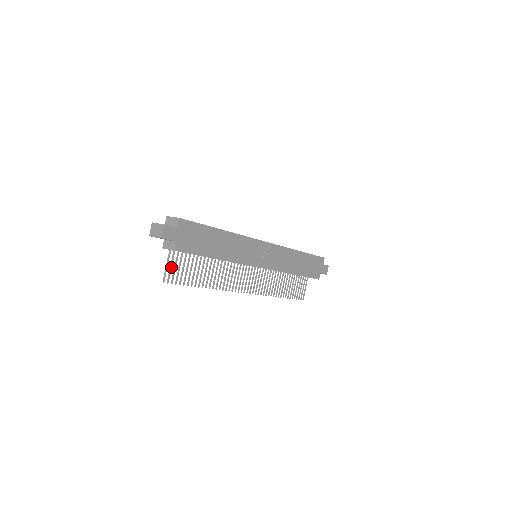
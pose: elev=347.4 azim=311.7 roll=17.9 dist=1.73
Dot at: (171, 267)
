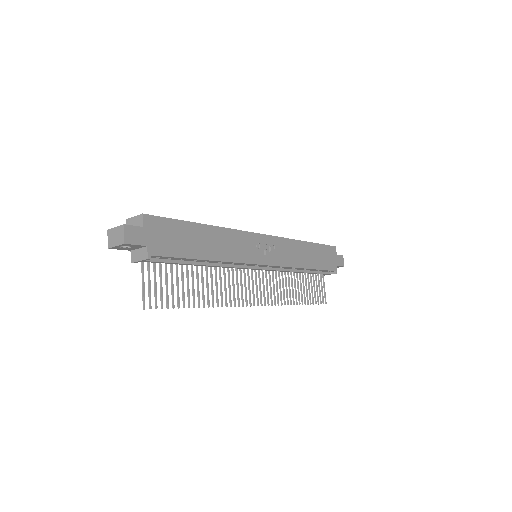
Dot at: (149, 286)
